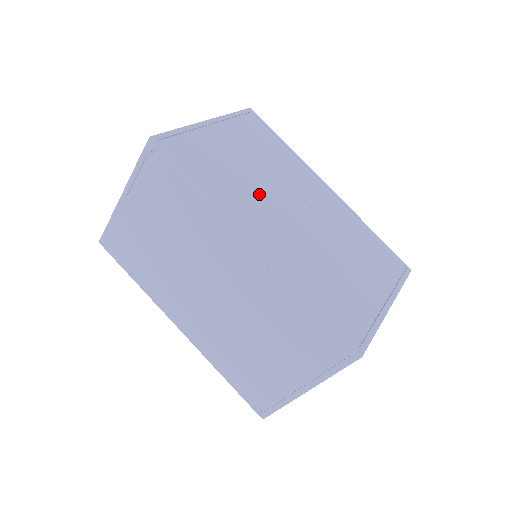
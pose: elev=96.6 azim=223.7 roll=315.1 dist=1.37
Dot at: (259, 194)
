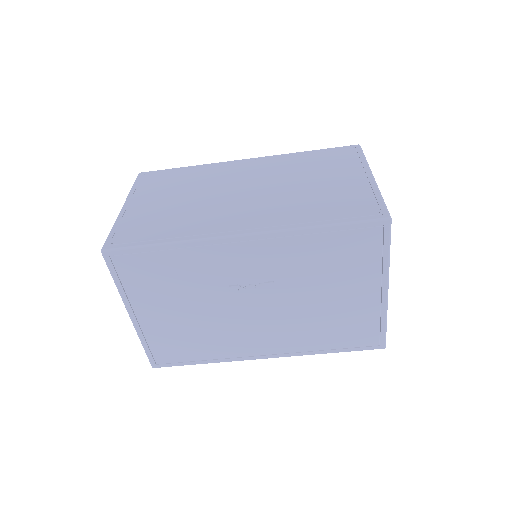
Dot at: (226, 326)
